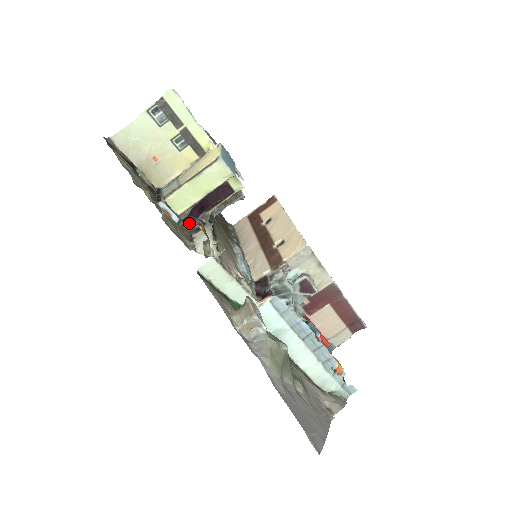
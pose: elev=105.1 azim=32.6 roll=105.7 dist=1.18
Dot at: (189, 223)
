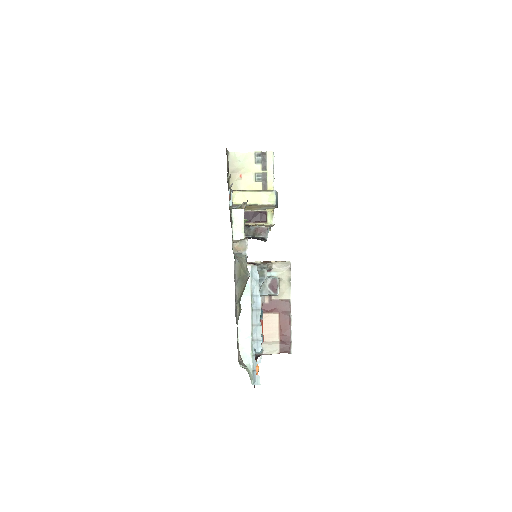
Dot at: occluded
